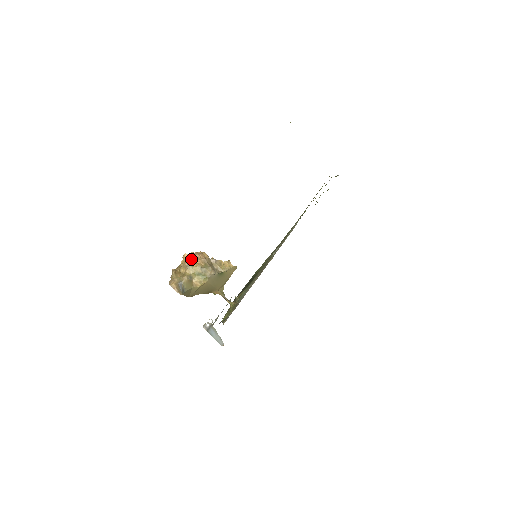
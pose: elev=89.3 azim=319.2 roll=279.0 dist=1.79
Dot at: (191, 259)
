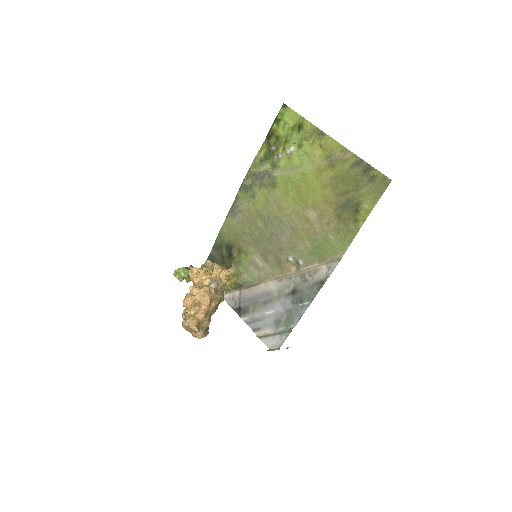
Dot at: (205, 309)
